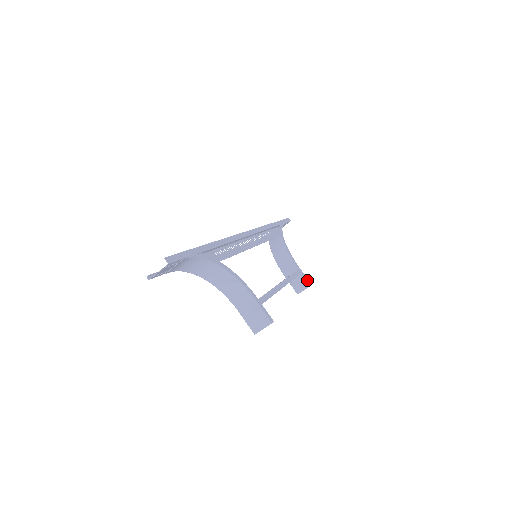
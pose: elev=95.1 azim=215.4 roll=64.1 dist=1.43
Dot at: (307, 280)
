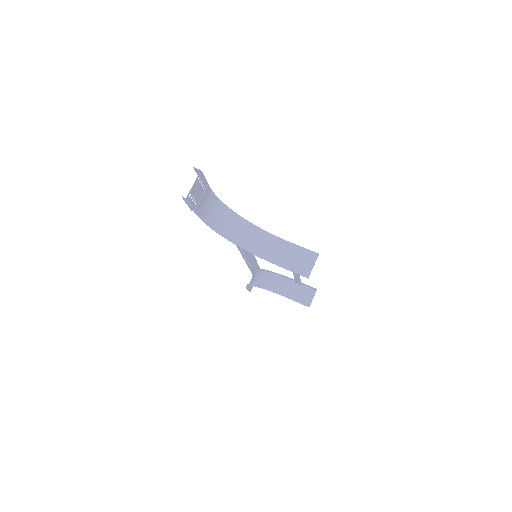
Dot at: (310, 286)
